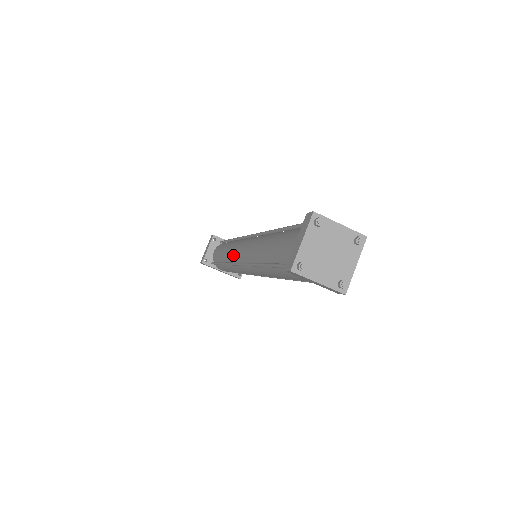
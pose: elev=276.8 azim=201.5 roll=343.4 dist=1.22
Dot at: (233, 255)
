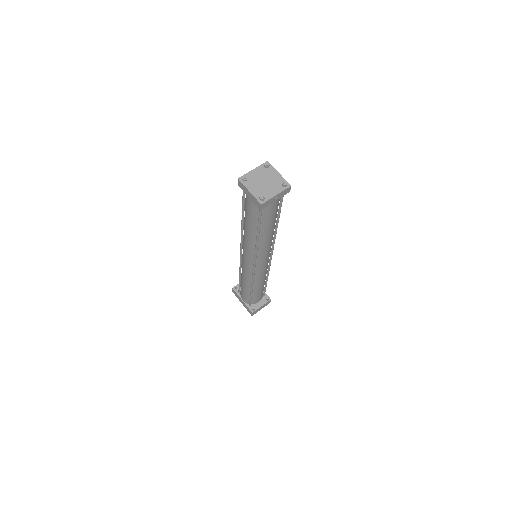
Dot at: occluded
